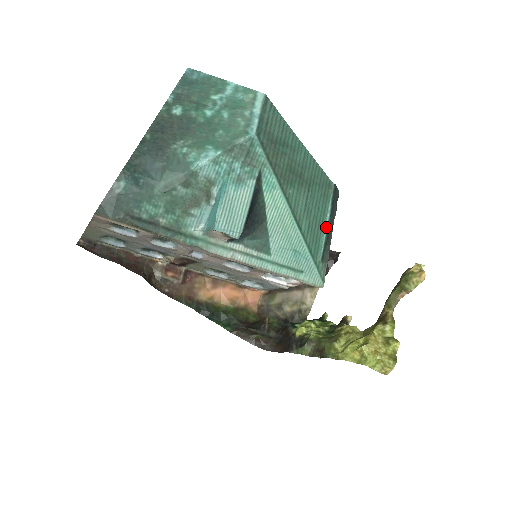
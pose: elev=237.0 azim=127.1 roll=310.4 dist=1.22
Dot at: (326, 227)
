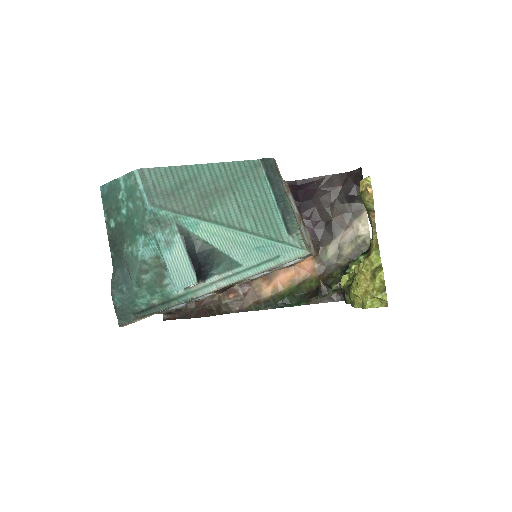
Dot at: (275, 203)
